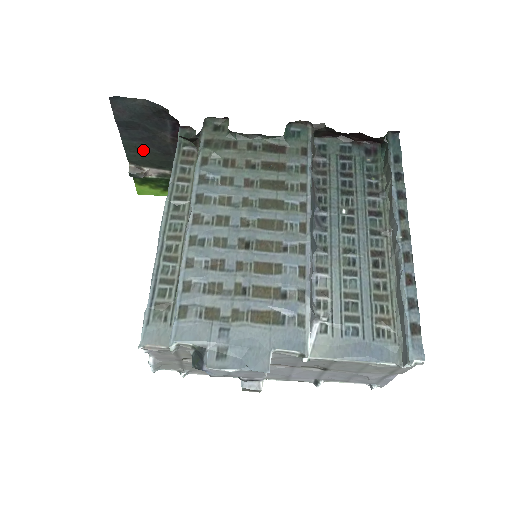
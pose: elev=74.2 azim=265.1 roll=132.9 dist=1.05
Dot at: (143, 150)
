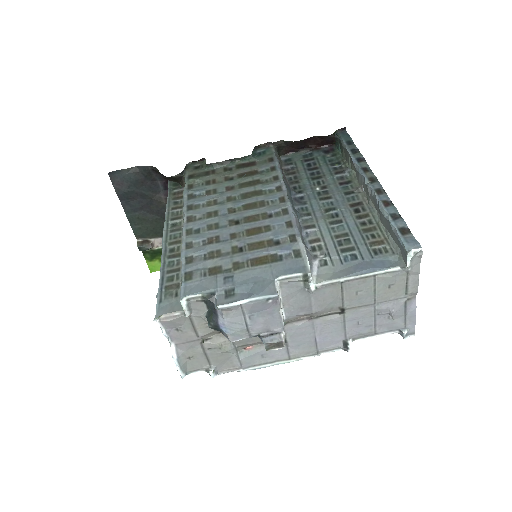
Dot at: (145, 219)
